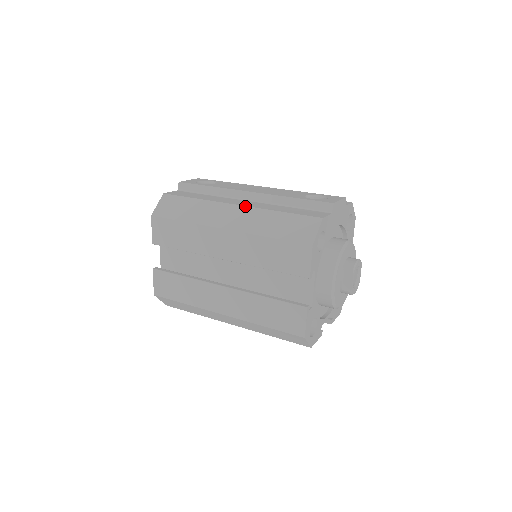
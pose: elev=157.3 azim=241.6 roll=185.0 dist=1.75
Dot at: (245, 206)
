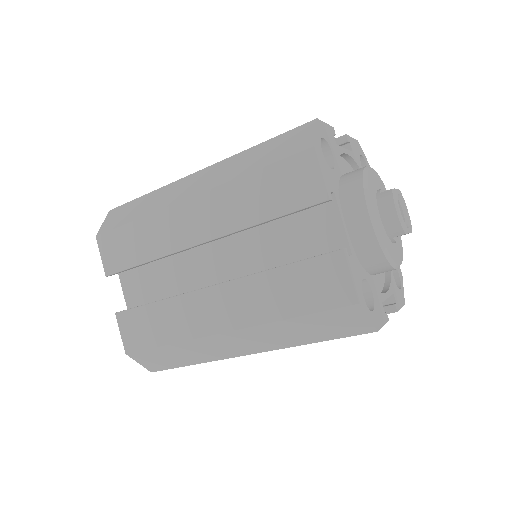
Dot at: occluded
